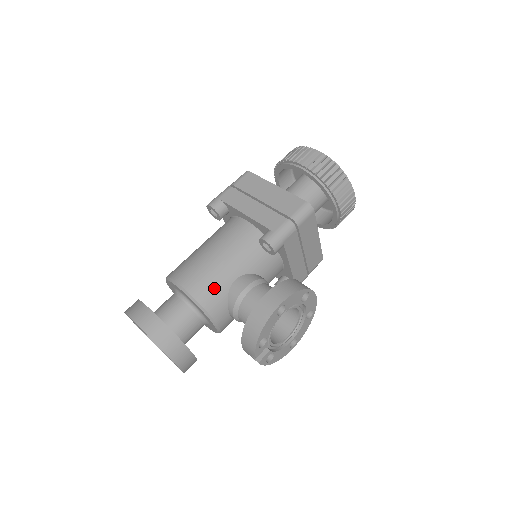
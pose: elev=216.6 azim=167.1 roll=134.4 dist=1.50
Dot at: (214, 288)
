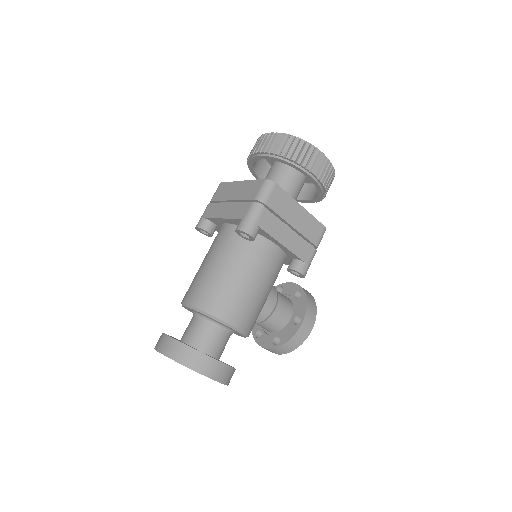
Dot at: occluded
